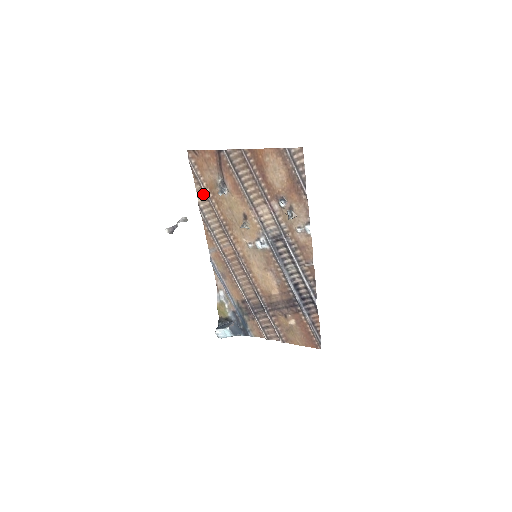
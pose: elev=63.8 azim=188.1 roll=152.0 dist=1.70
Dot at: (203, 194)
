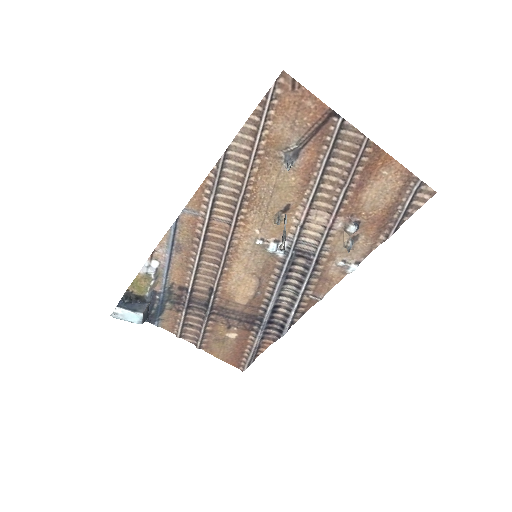
Dot at: (248, 141)
